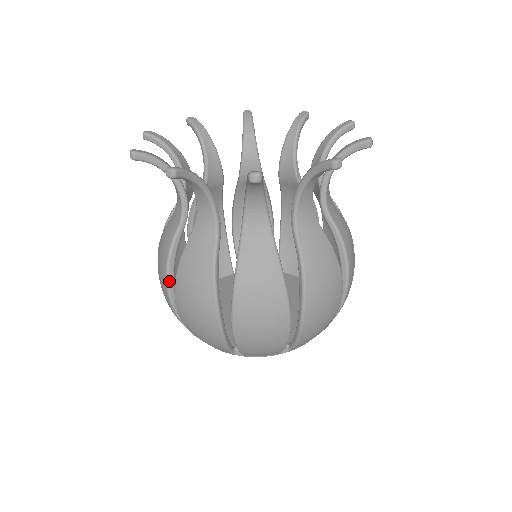
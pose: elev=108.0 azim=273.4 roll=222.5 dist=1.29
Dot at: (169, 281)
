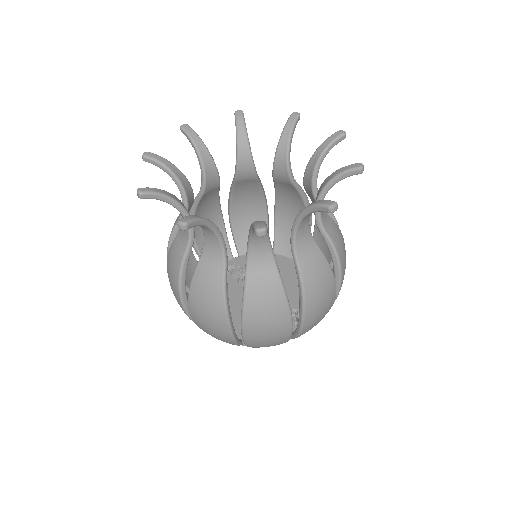
Dot at: (229, 317)
